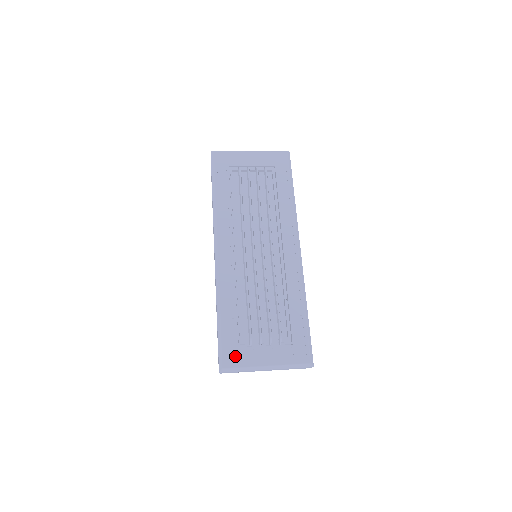
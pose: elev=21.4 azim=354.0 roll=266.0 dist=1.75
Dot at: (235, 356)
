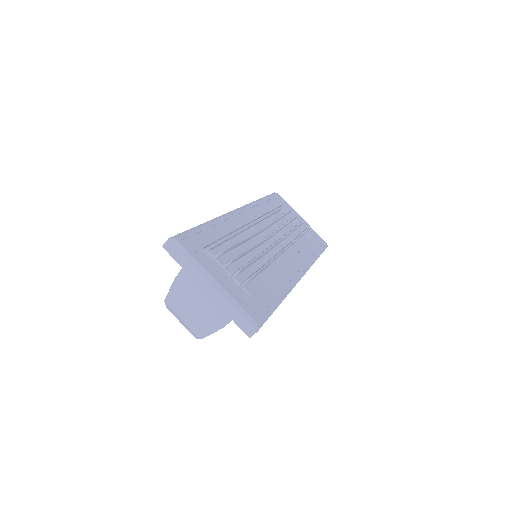
Dot at: (194, 247)
